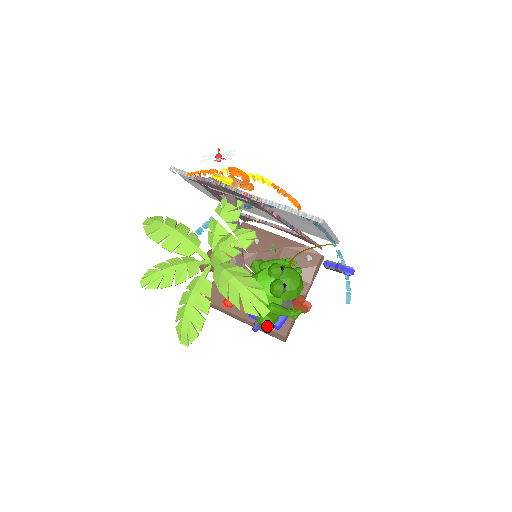
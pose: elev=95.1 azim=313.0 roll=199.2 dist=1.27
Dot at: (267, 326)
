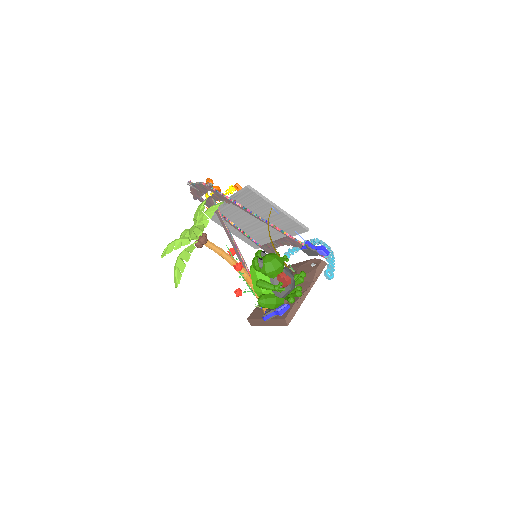
Dot at: (262, 303)
